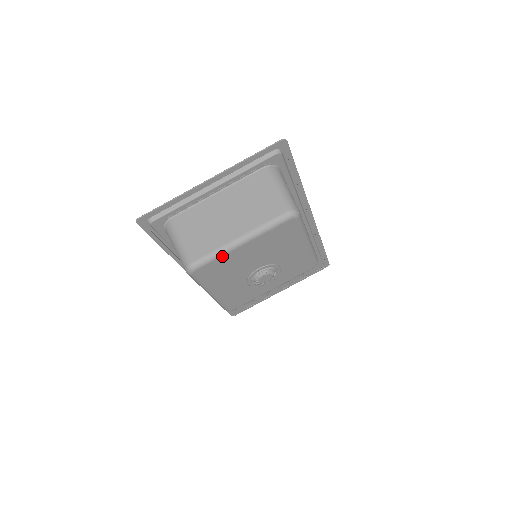
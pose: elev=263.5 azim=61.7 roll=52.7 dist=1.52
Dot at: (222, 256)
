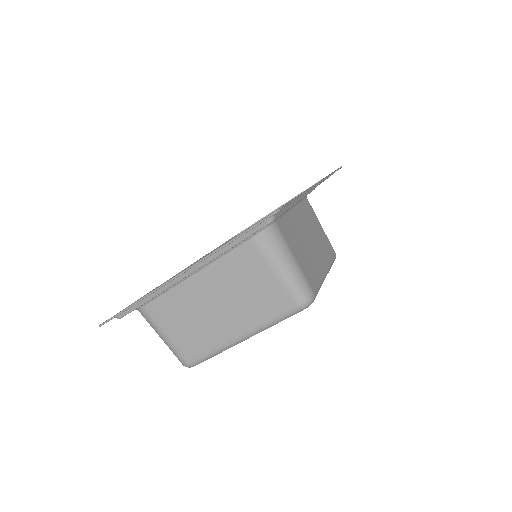
Dot at: occluded
